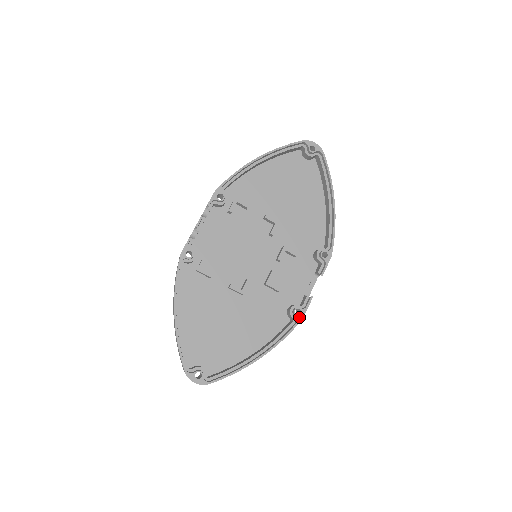
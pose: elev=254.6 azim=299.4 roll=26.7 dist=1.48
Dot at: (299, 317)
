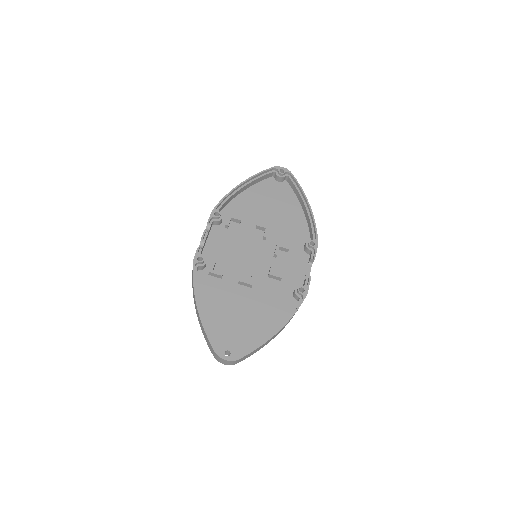
Dot at: (304, 294)
